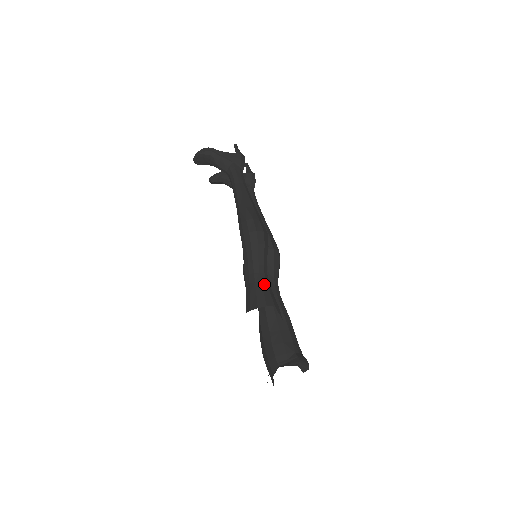
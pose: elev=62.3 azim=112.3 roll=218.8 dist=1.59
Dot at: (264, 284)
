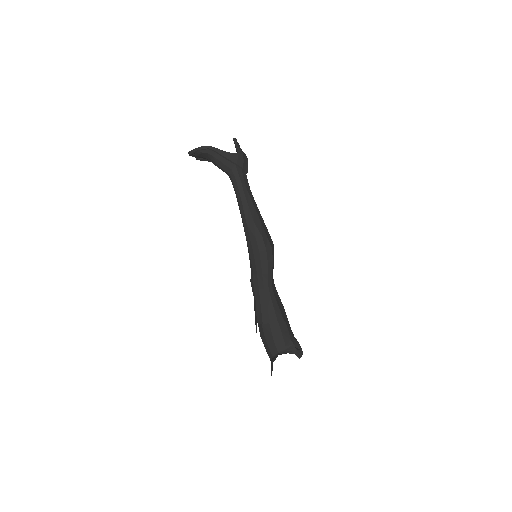
Dot at: (273, 298)
